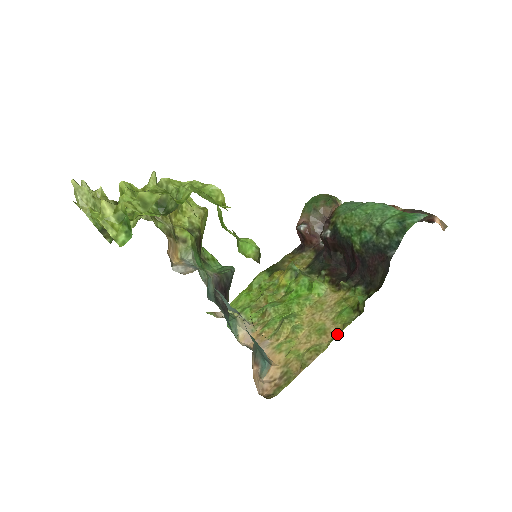
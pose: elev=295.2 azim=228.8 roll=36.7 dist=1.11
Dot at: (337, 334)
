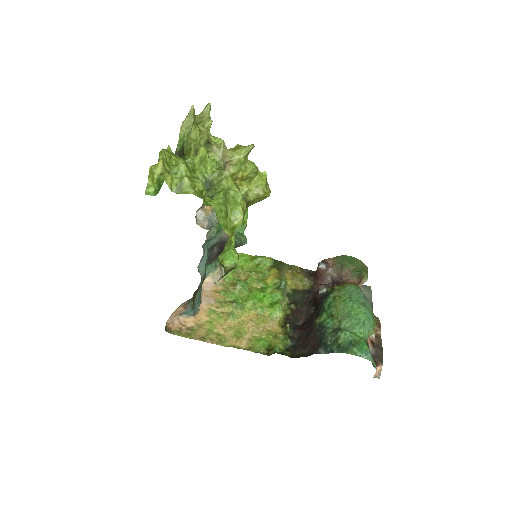
Dot at: (241, 347)
